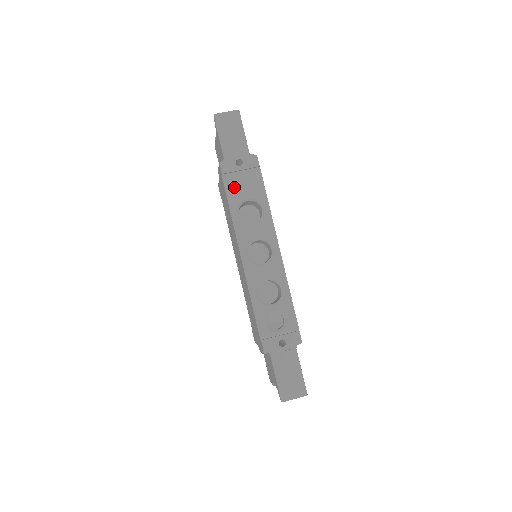
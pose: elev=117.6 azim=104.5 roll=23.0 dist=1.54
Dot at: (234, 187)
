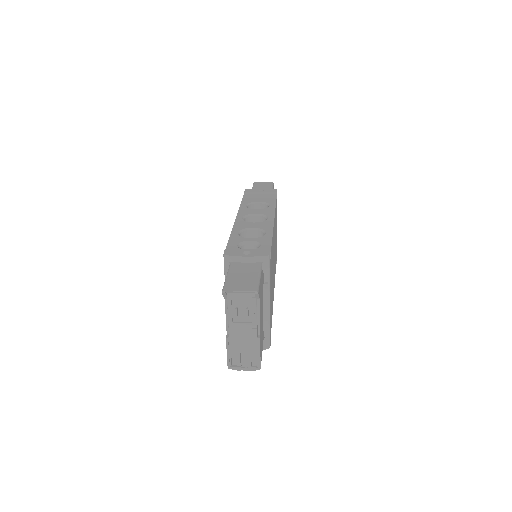
Dot at: (251, 198)
